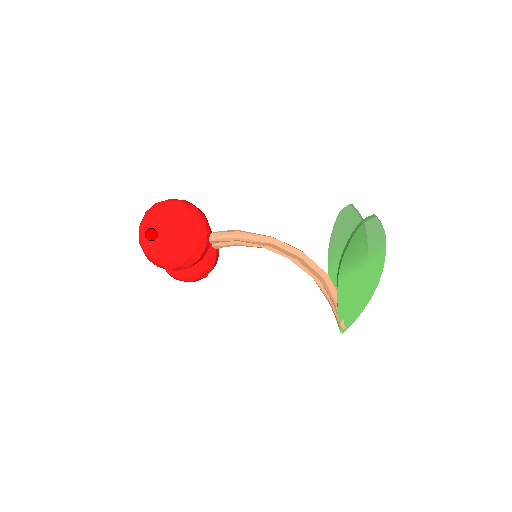
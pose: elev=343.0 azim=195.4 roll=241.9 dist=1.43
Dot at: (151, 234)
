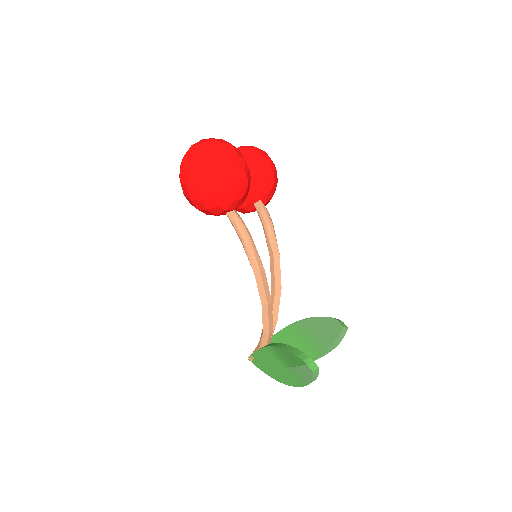
Dot at: (186, 164)
